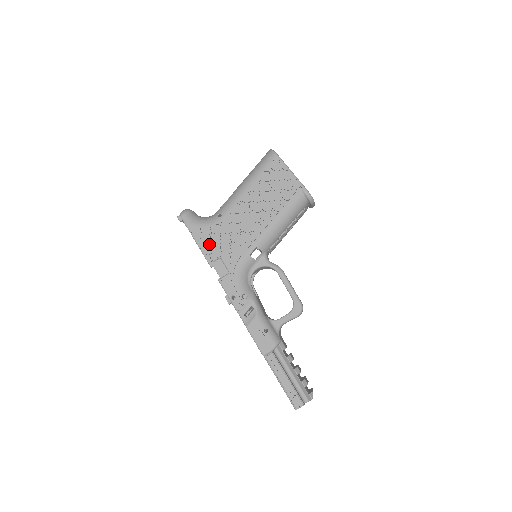
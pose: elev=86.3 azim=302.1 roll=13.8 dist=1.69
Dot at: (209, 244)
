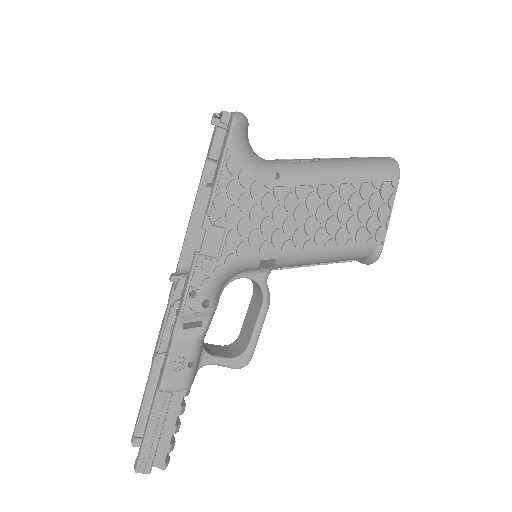
Dot at: (231, 199)
